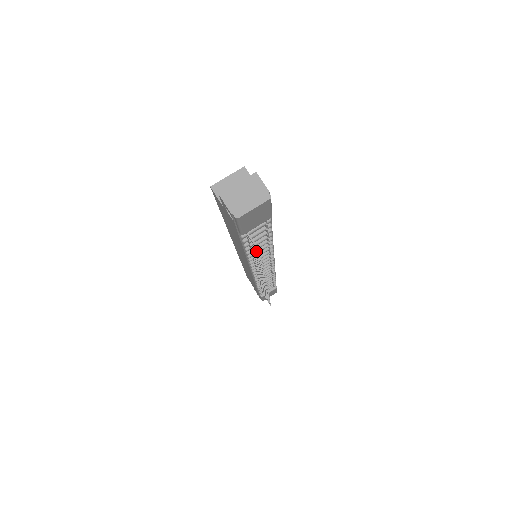
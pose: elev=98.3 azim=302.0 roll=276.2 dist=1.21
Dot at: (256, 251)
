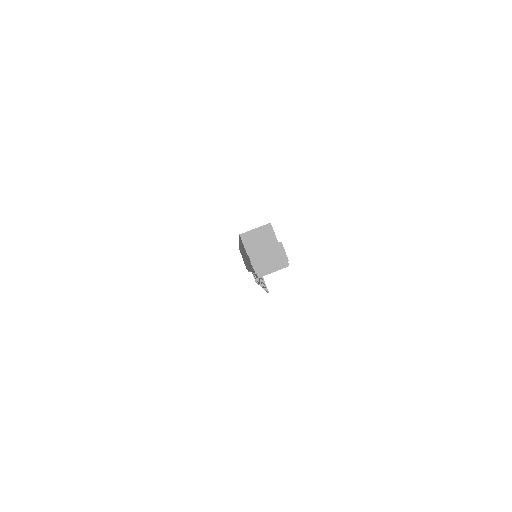
Dot at: occluded
